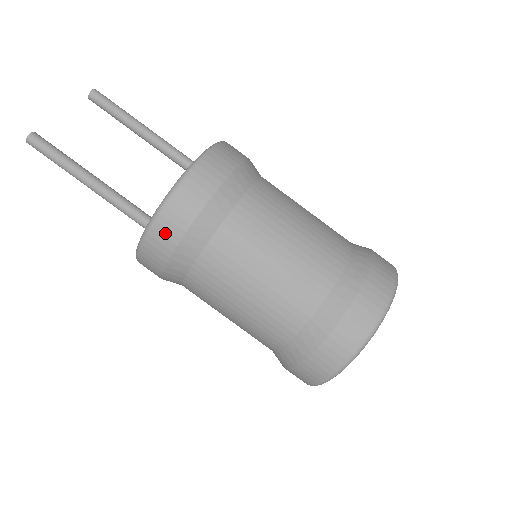
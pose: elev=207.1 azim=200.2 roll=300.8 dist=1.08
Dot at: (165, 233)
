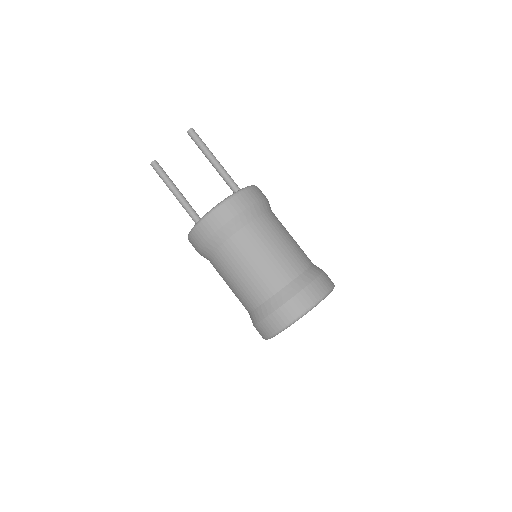
Dot at: (193, 243)
